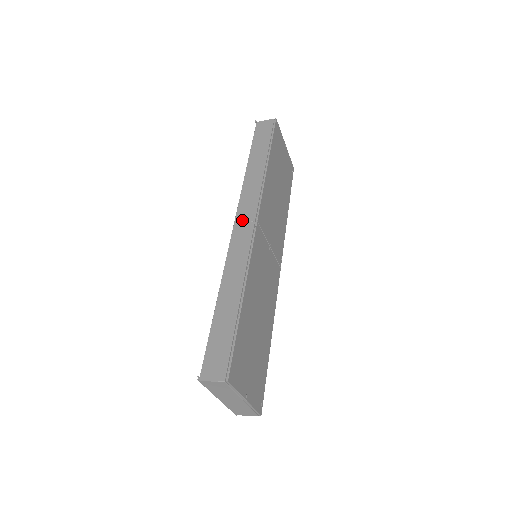
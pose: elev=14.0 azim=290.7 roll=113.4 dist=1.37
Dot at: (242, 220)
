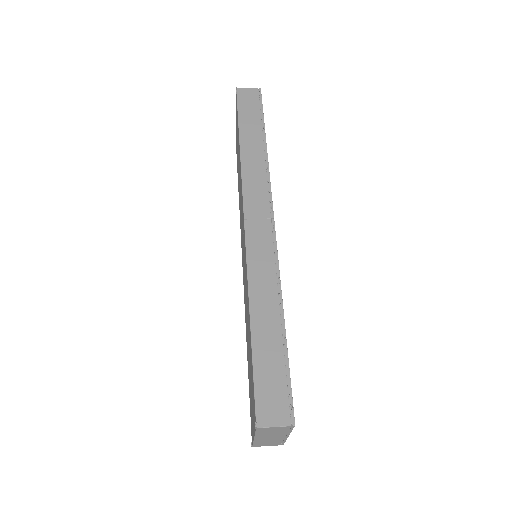
Dot at: (254, 215)
